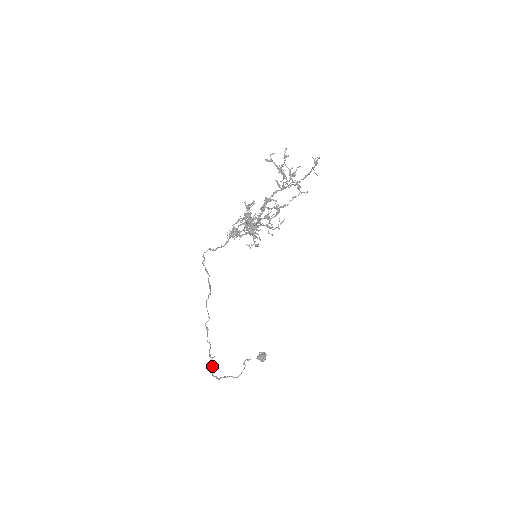
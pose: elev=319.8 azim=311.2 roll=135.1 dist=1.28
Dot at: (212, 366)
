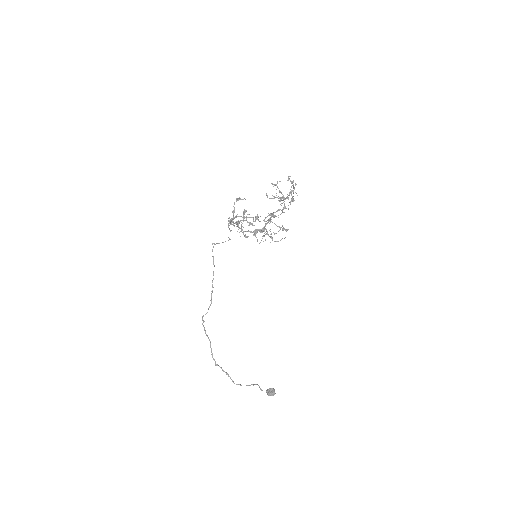
Dot at: occluded
